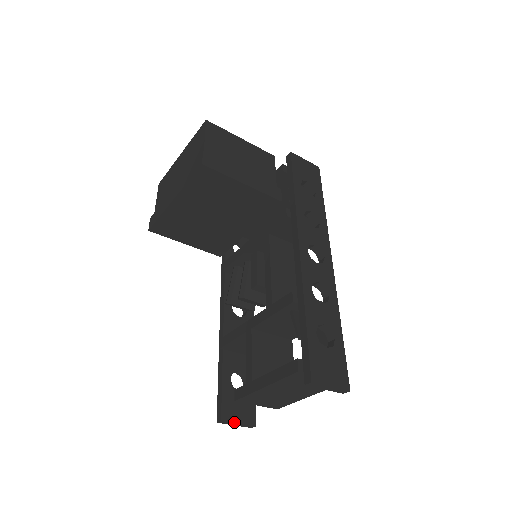
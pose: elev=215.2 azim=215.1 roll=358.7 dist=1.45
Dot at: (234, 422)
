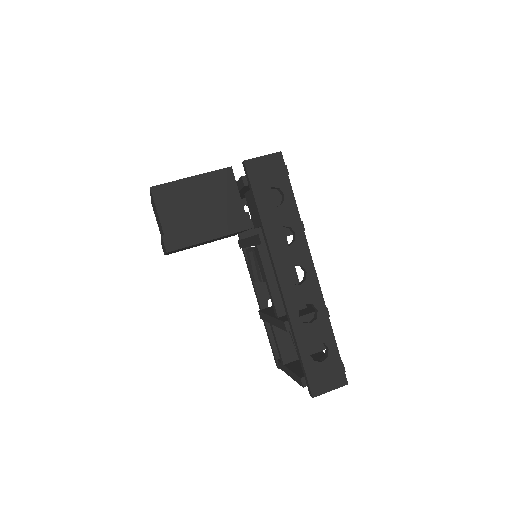
Dot at: occluded
